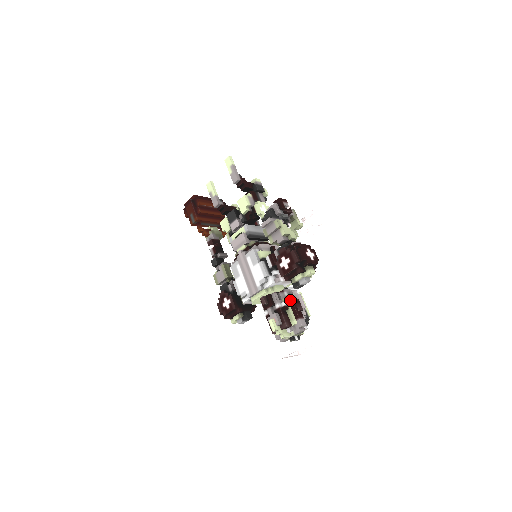
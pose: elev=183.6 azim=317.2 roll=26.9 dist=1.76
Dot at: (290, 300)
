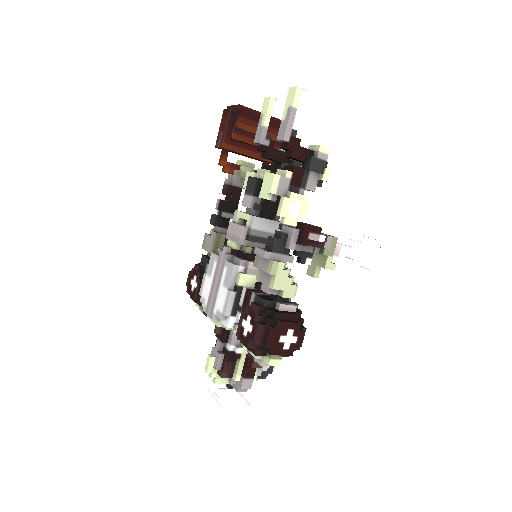
Dot at: occluded
